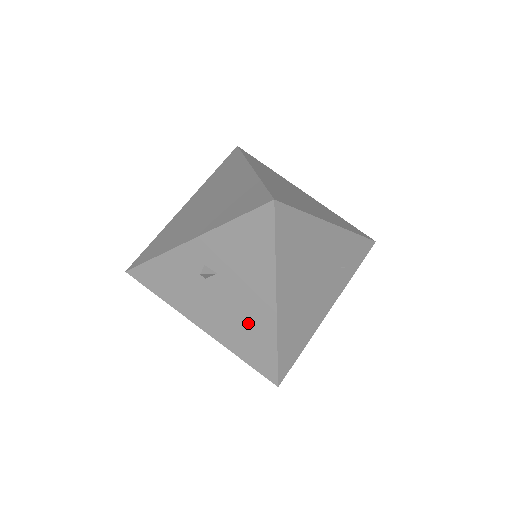
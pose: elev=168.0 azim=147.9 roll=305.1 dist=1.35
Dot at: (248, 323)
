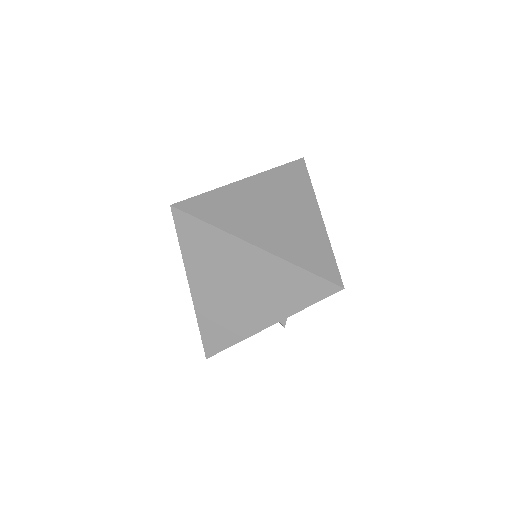
Dot at: occluded
